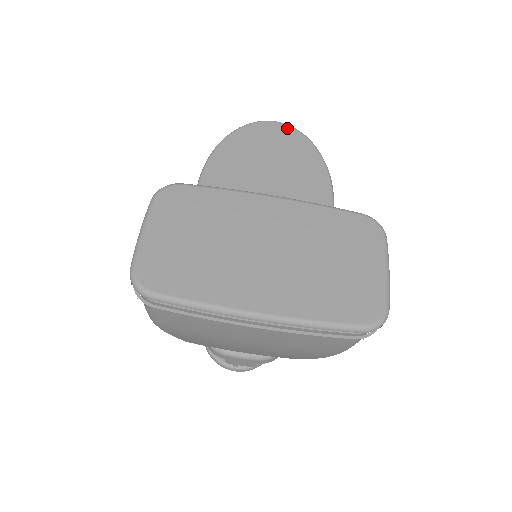
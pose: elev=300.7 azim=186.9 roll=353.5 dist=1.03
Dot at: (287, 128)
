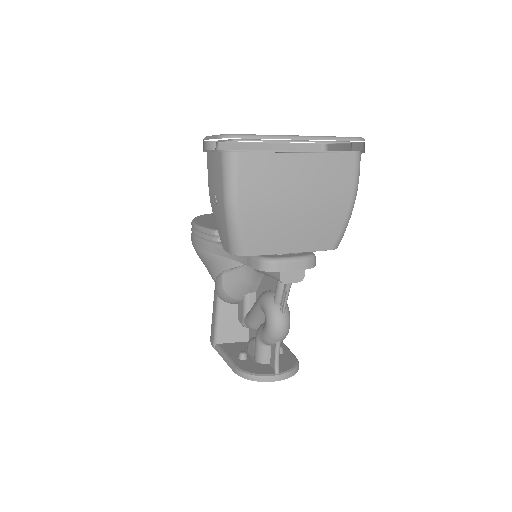
Dot at: occluded
